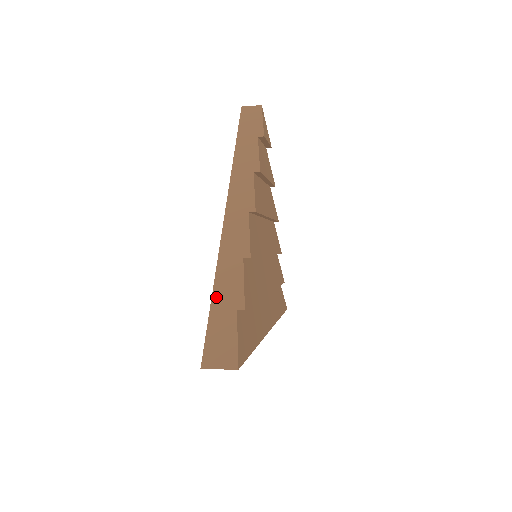
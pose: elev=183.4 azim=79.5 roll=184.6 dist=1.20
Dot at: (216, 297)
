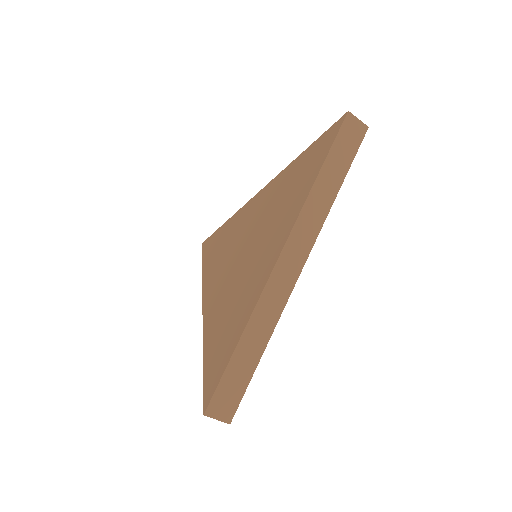
Dot at: occluded
